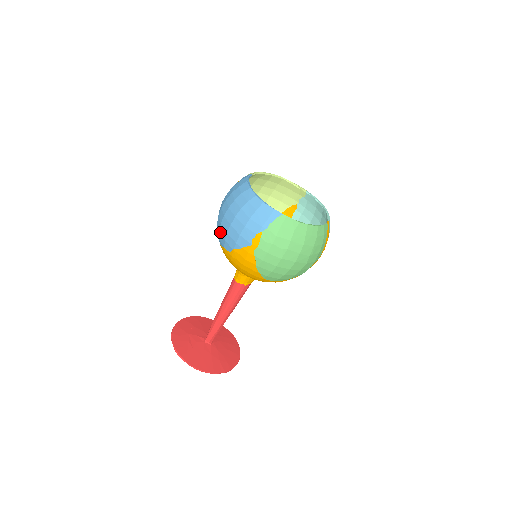
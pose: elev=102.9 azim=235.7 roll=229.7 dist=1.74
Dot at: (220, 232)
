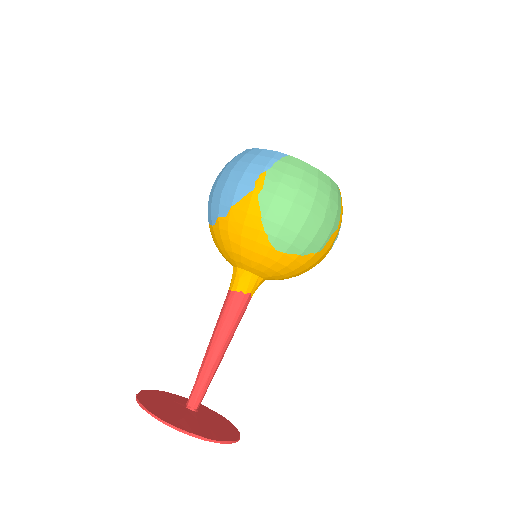
Dot at: (213, 203)
